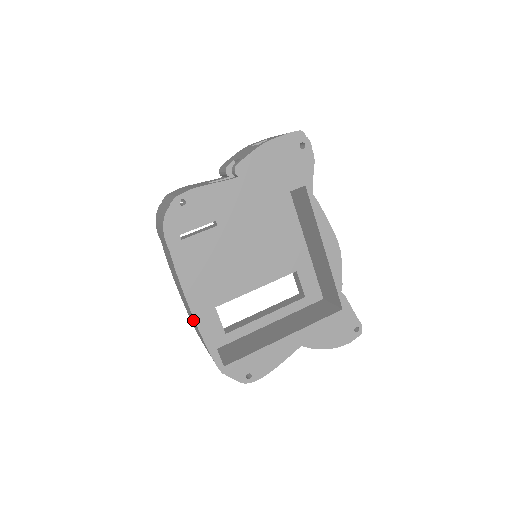
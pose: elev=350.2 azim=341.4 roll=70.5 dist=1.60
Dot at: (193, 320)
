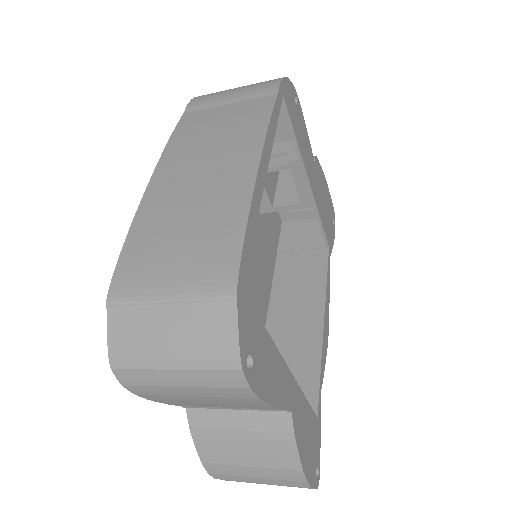
Dot at: (223, 186)
